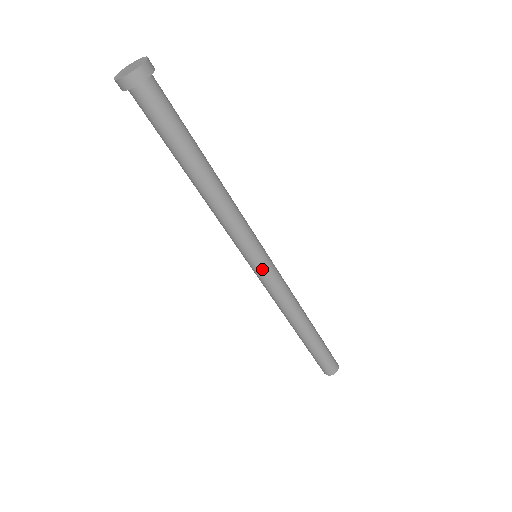
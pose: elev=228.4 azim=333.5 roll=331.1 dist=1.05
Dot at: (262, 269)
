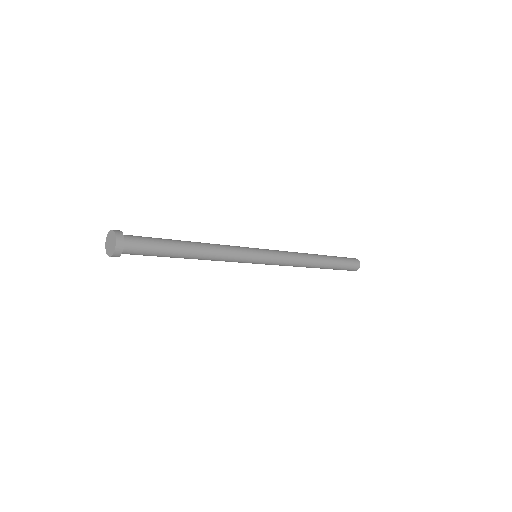
Dot at: (266, 260)
